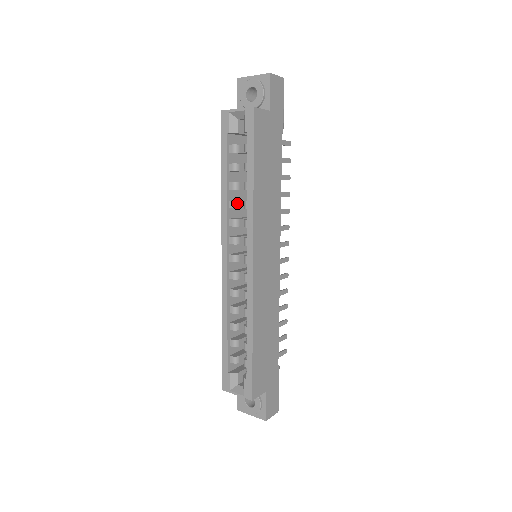
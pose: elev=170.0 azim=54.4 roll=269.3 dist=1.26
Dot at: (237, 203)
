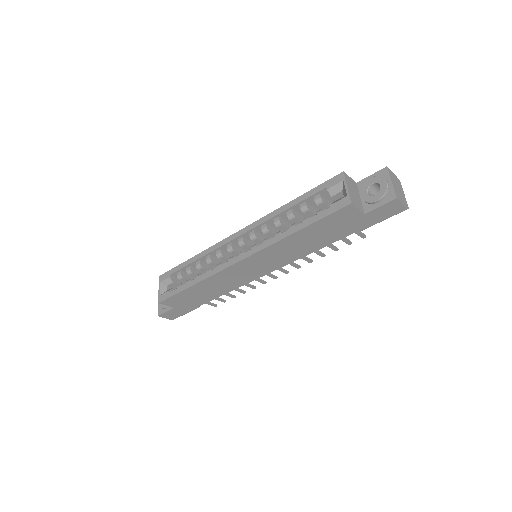
Dot at: (279, 224)
